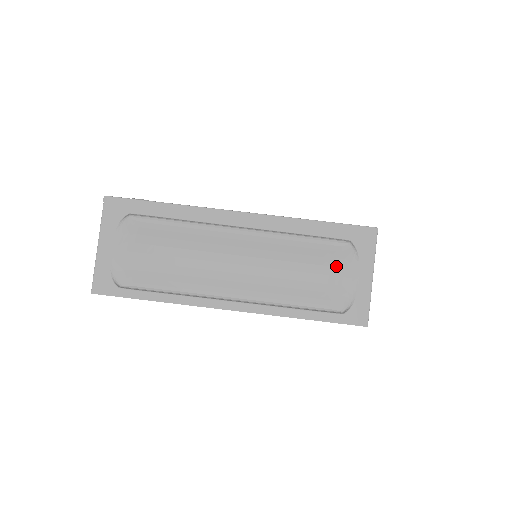
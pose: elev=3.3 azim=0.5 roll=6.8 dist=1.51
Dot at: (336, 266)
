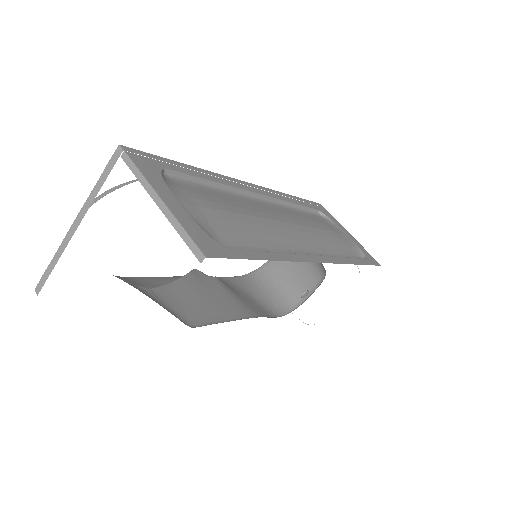
Dot at: (331, 227)
